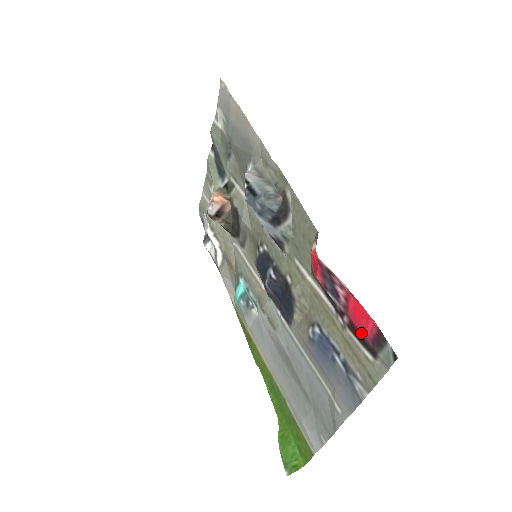
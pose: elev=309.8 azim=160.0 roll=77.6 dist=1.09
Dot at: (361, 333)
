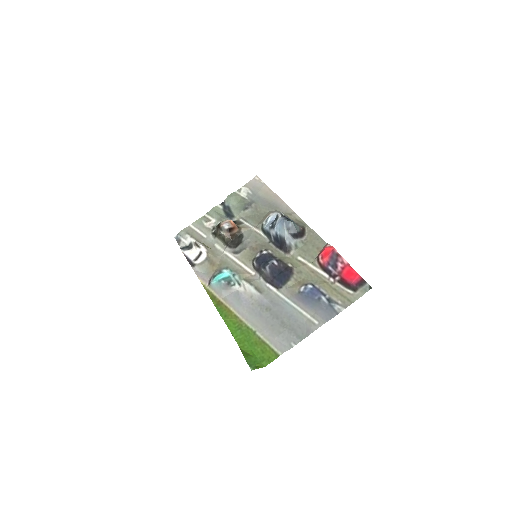
Dot at: (349, 282)
